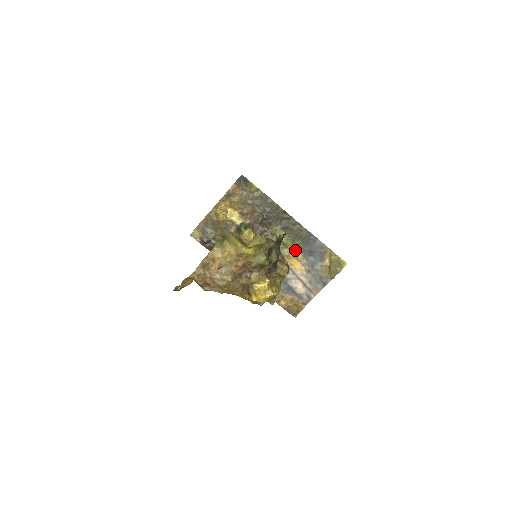
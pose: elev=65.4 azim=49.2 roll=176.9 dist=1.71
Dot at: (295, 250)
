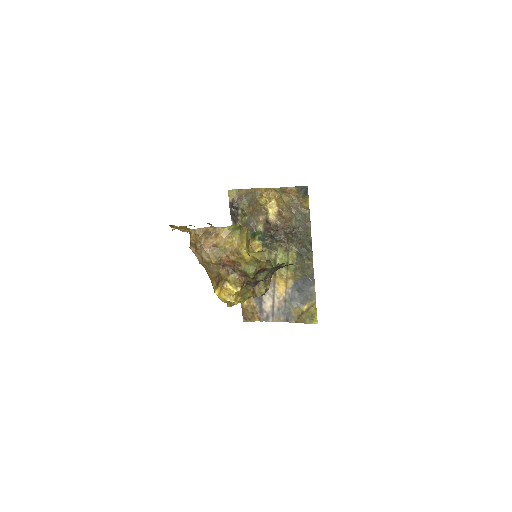
Dot at: (291, 276)
